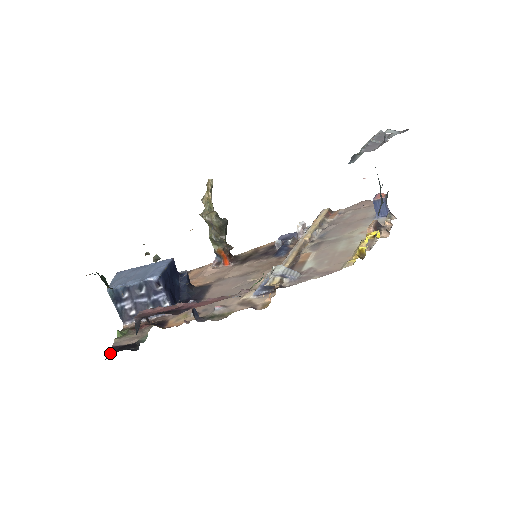
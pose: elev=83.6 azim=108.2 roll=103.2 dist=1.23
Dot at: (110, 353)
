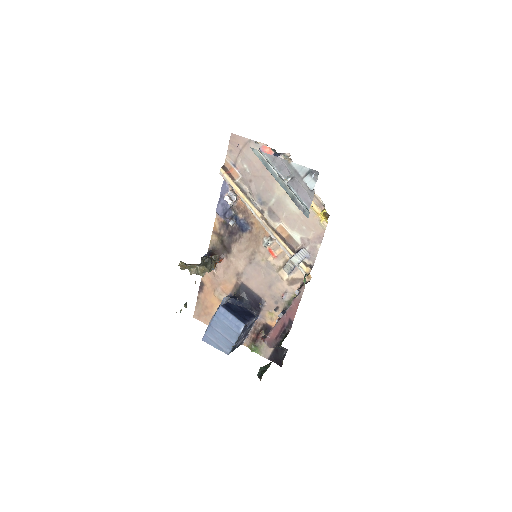
Dot at: (275, 362)
